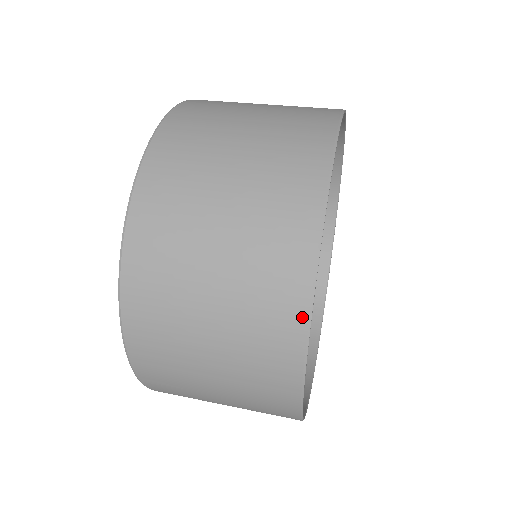
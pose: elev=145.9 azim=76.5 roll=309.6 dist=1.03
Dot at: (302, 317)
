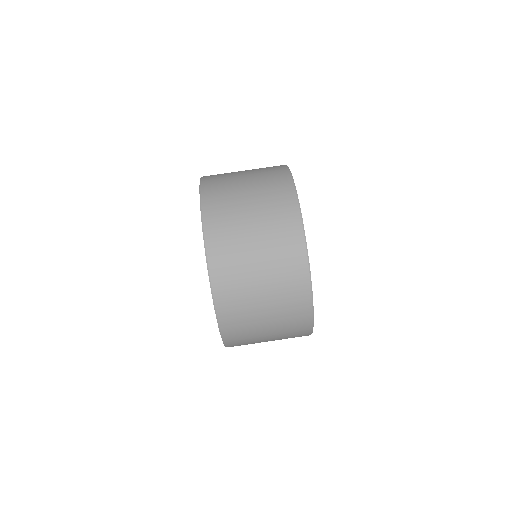
Dot at: (309, 328)
